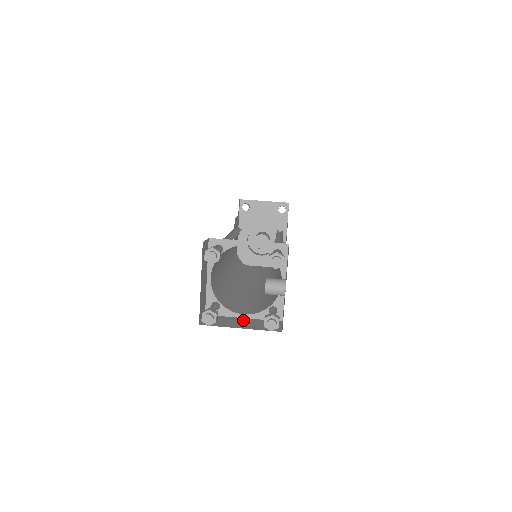
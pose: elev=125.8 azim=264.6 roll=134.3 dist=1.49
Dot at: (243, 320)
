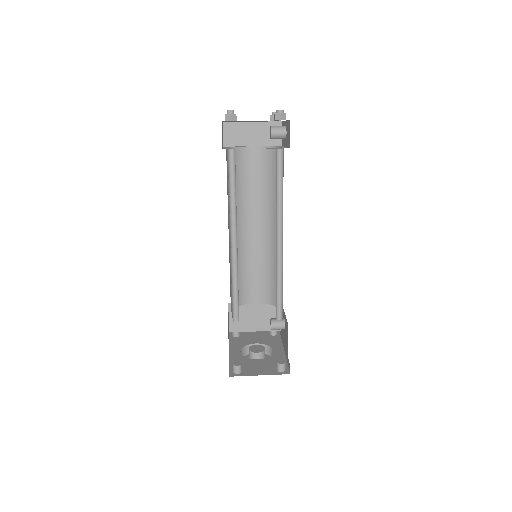
Dot at: occluded
